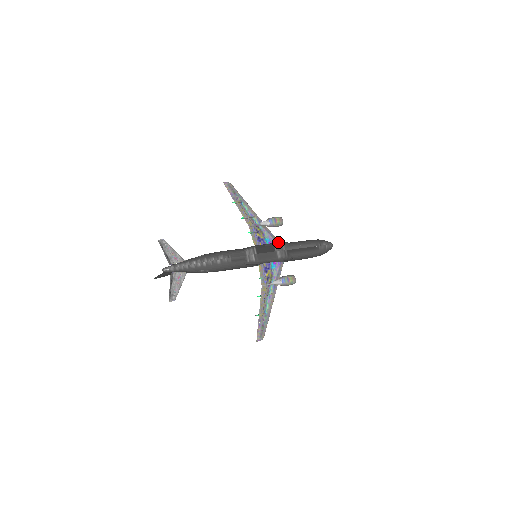
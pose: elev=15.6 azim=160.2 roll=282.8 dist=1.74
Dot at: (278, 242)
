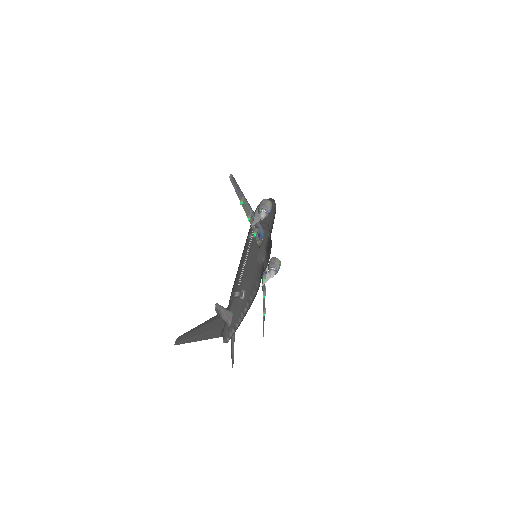
Dot at: (265, 229)
